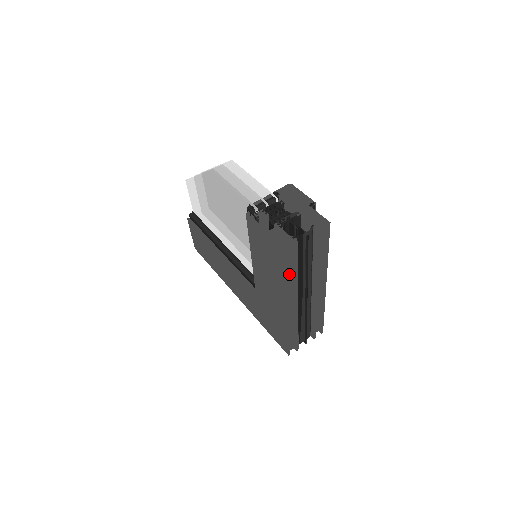
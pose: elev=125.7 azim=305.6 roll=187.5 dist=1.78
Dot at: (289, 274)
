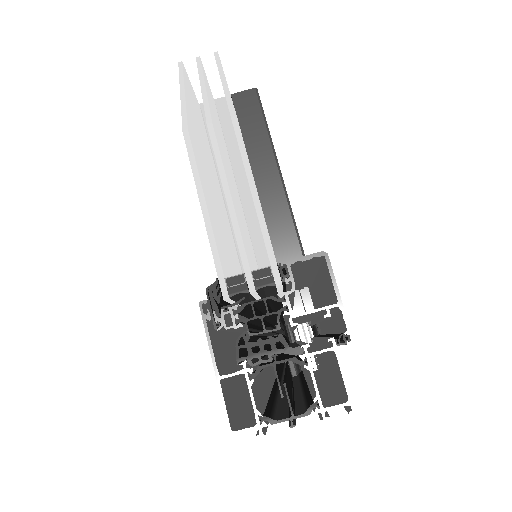
Dot at: occluded
